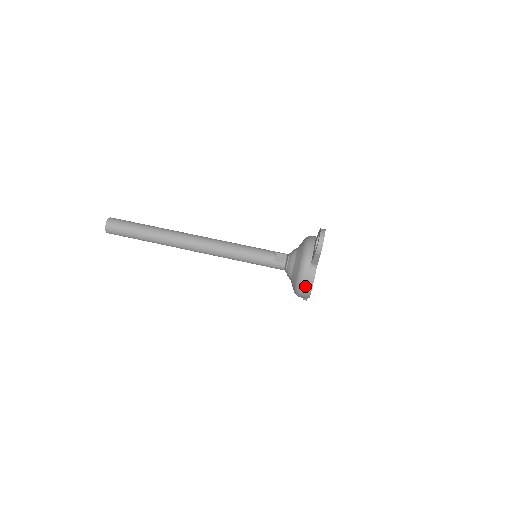
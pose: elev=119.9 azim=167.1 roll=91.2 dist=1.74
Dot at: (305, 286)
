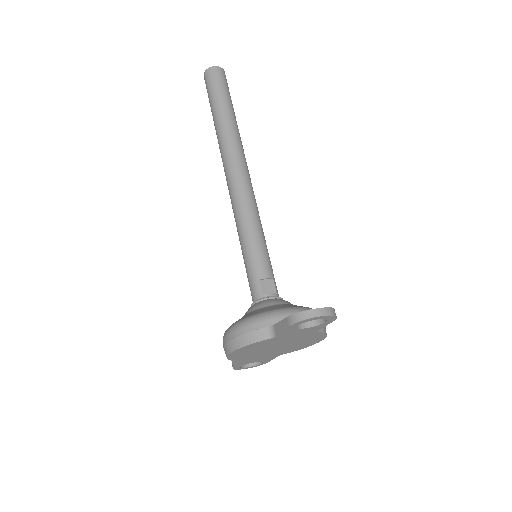
Dot at: (237, 336)
